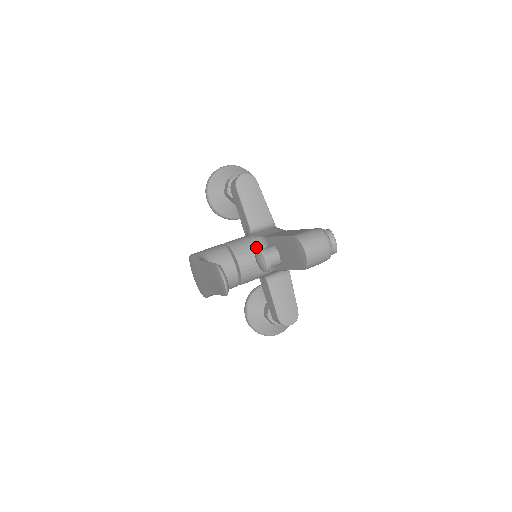
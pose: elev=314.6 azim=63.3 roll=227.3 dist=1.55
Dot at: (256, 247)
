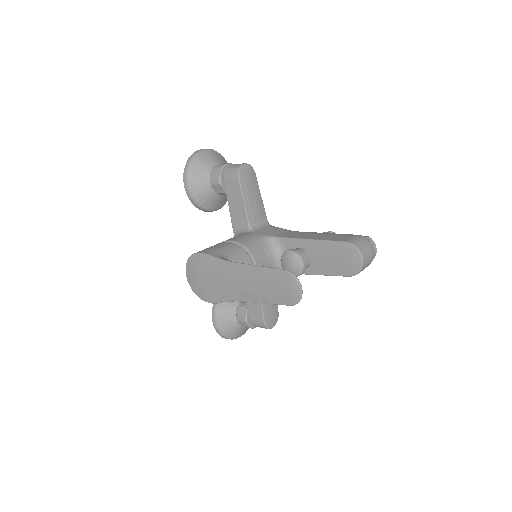
Dot at: (269, 247)
